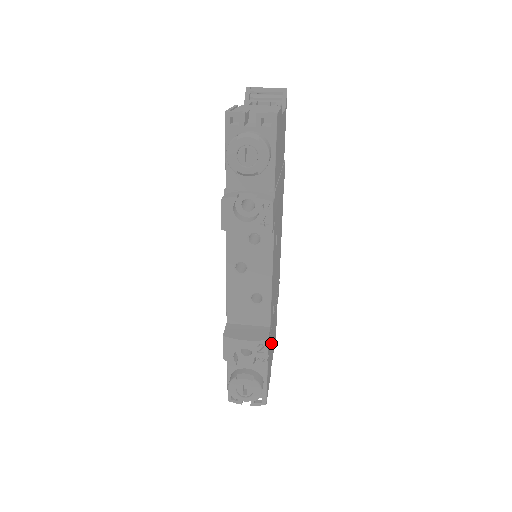
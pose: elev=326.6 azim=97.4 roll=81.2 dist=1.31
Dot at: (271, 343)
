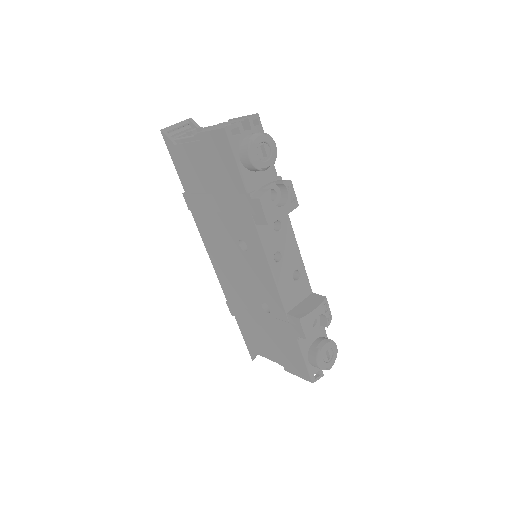
Dot at: occluded
